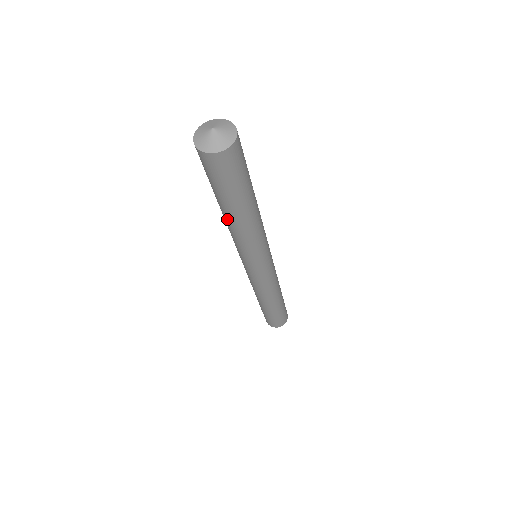
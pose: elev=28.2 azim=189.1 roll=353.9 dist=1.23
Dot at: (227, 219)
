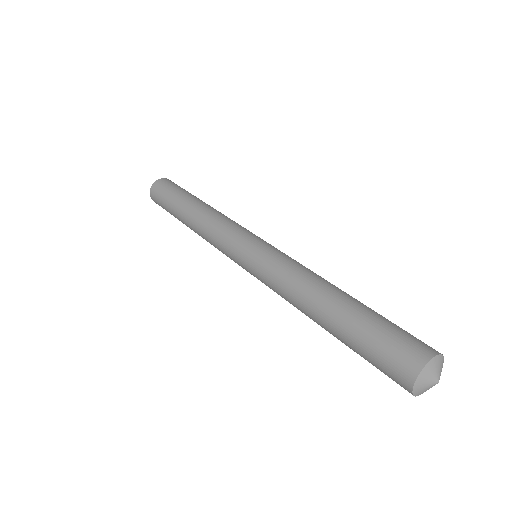
Dot at: occluded
